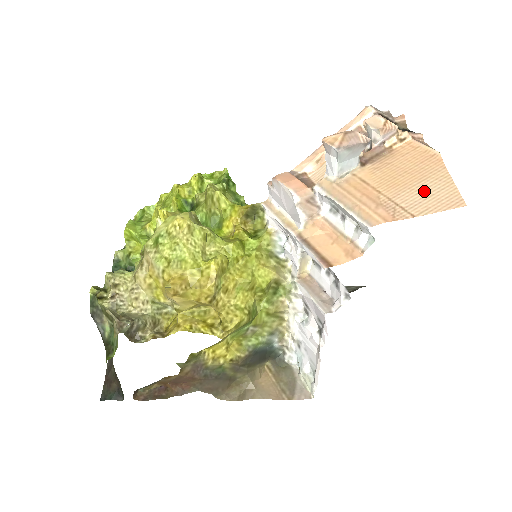
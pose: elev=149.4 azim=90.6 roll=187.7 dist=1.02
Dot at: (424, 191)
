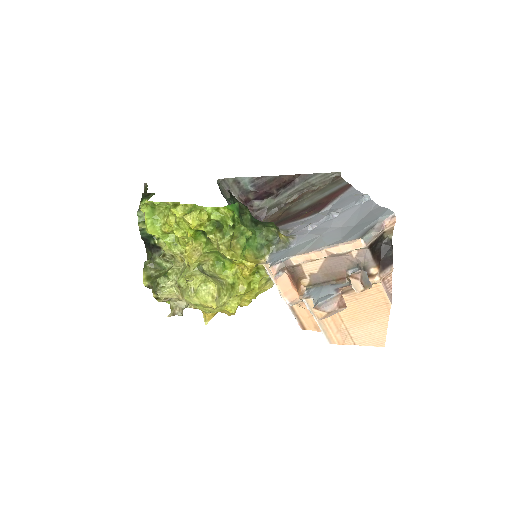
Dot at: (368, 330)
